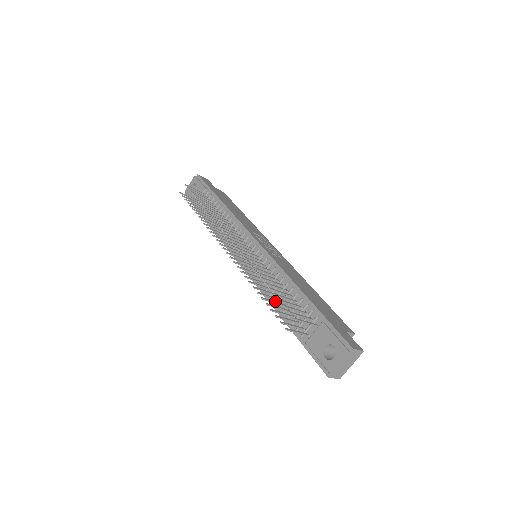
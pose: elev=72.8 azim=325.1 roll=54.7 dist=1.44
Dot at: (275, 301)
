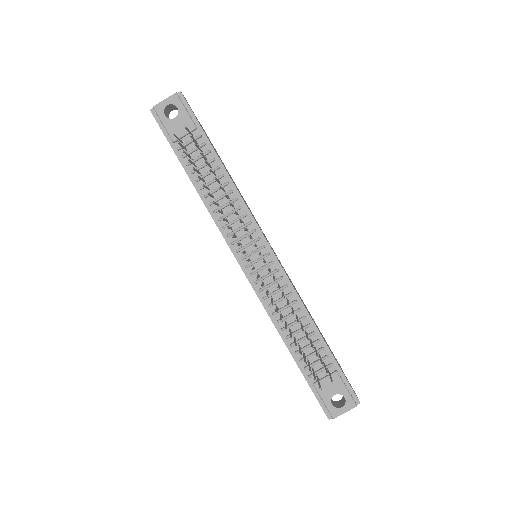
Dot at: (284, 329)
